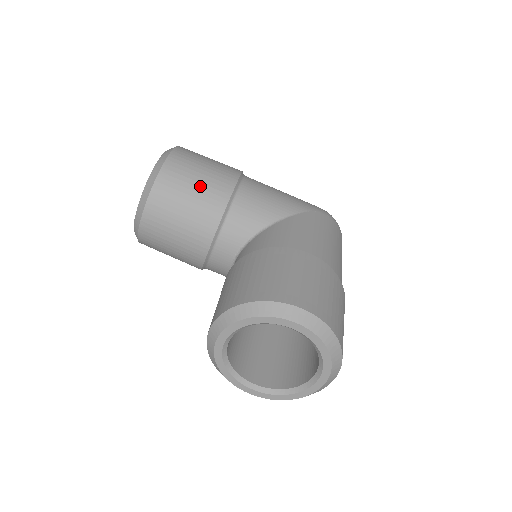
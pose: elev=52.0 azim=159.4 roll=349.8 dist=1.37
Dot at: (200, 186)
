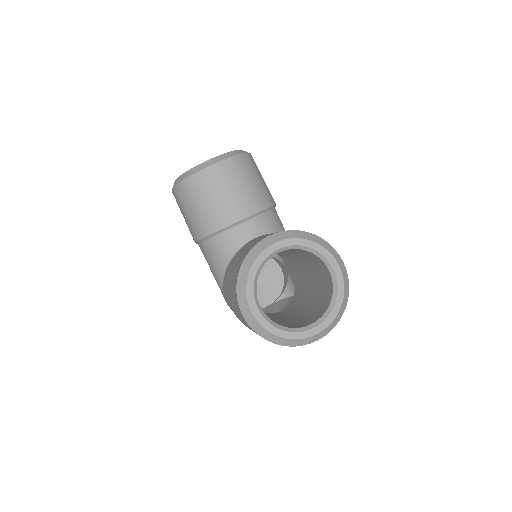
Dot at: (263, 183)
